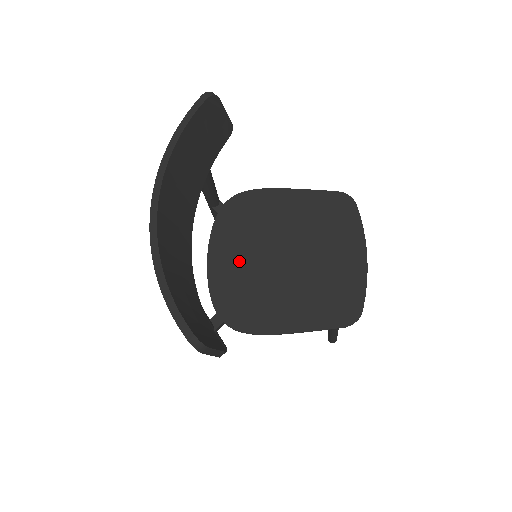
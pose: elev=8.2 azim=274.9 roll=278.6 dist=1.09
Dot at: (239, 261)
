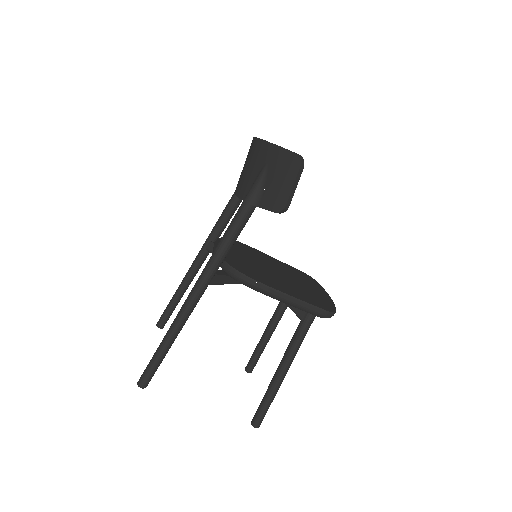
Dot at: (240, 256)
